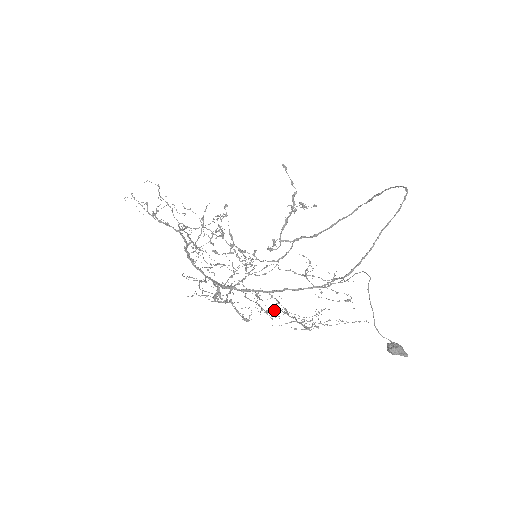
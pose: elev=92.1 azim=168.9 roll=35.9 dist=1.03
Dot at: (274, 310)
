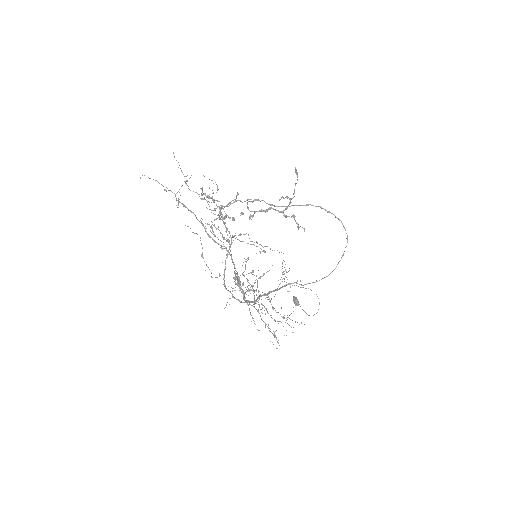
Dot at: occluded
